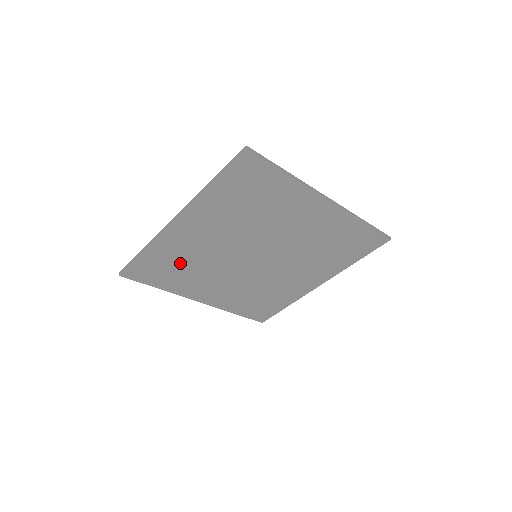
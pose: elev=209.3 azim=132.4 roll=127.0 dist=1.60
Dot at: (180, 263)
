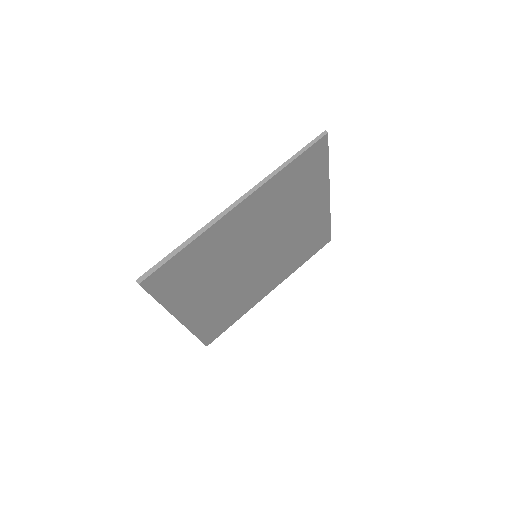
Dot at: (203, 264)
